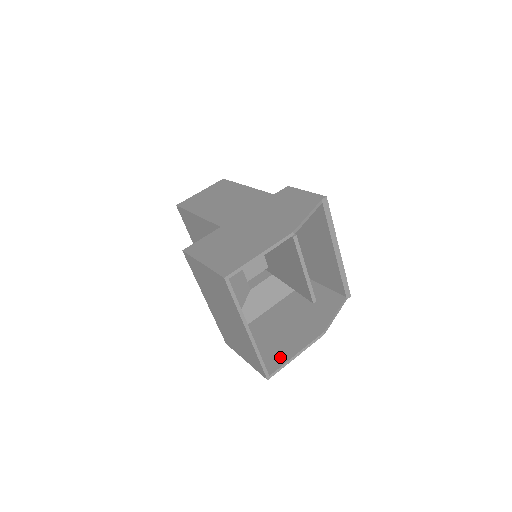
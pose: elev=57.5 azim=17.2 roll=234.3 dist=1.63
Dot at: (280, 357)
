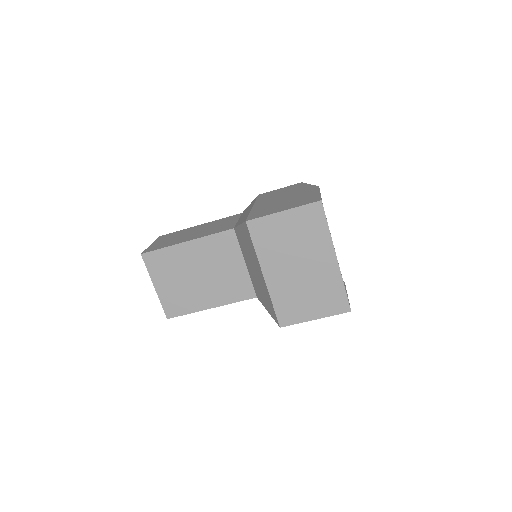
Dot at: occluded
